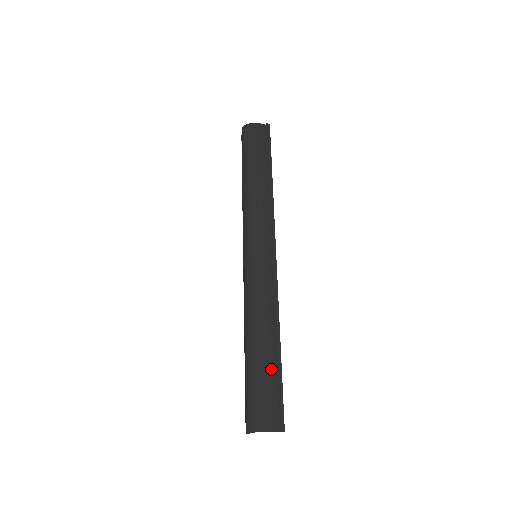
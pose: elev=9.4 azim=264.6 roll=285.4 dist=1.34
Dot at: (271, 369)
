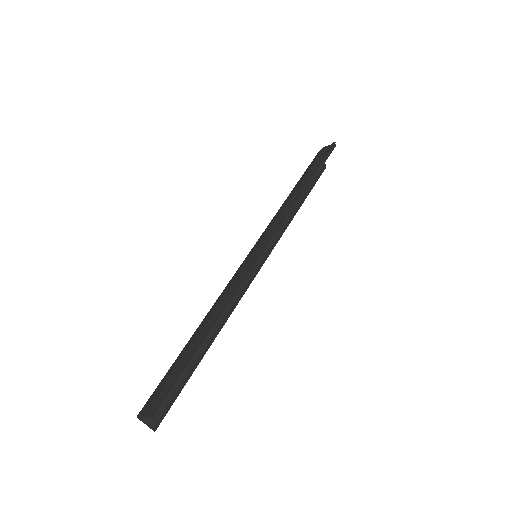
Dot at: (188, 354)
